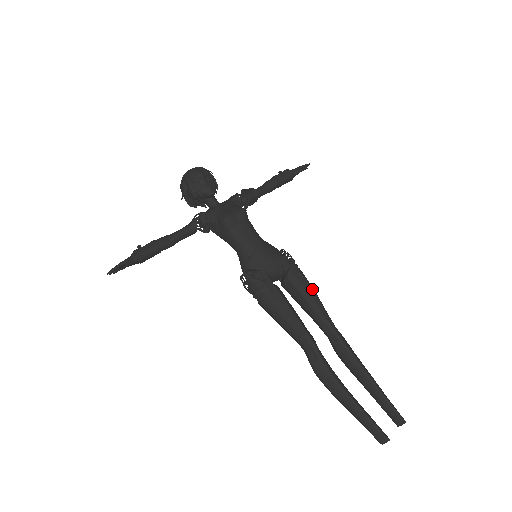
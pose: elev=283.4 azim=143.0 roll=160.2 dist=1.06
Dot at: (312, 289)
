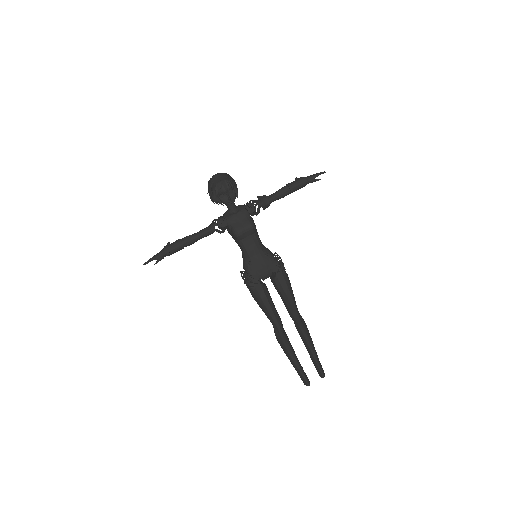
Dot at: (290, 291)
